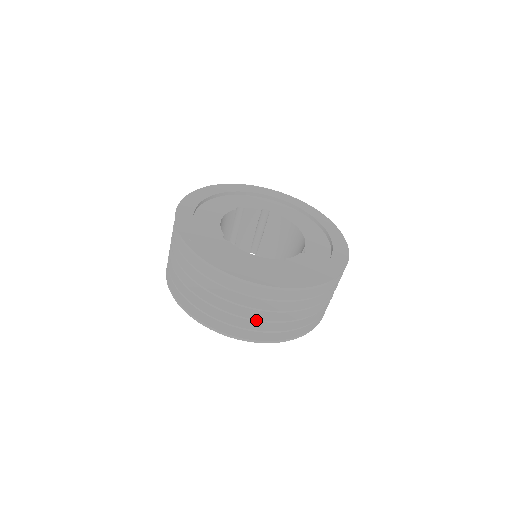
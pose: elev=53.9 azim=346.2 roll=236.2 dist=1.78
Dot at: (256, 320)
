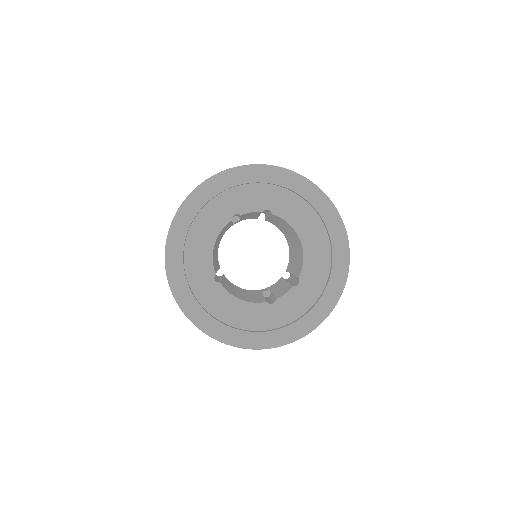
Dot at: occluded
